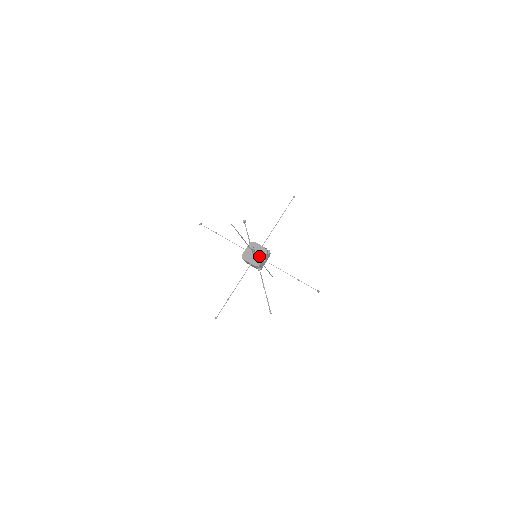
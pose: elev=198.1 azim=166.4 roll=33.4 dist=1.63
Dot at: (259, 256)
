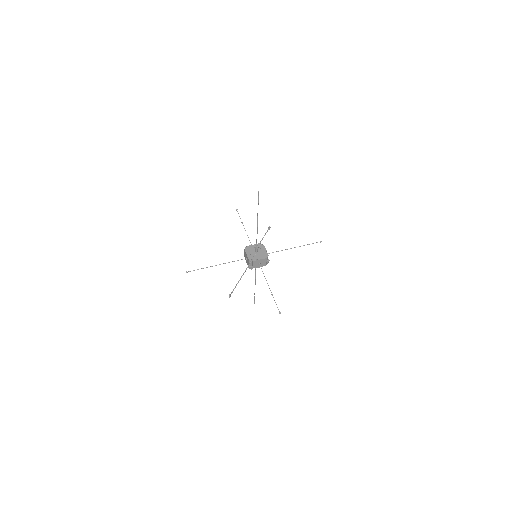
Dot at: (258, 256)
